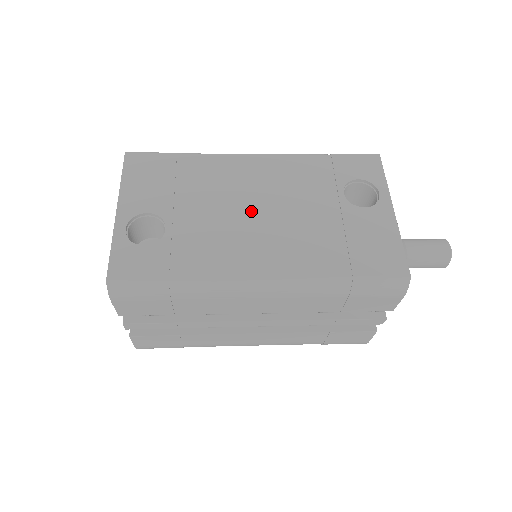
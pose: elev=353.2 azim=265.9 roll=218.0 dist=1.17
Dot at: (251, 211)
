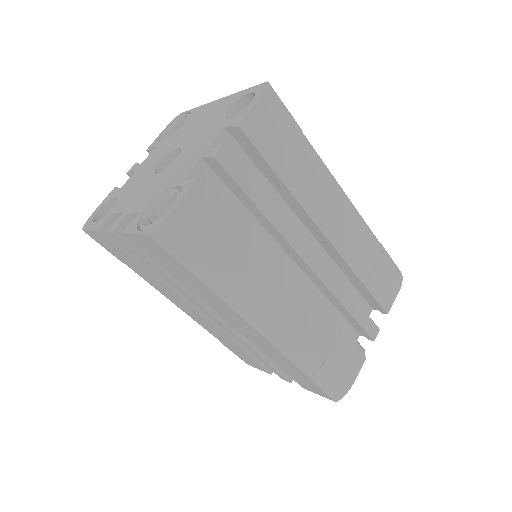
Dot at: occluded
